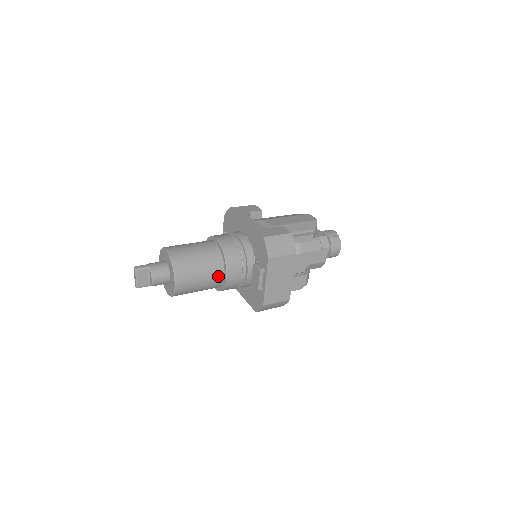
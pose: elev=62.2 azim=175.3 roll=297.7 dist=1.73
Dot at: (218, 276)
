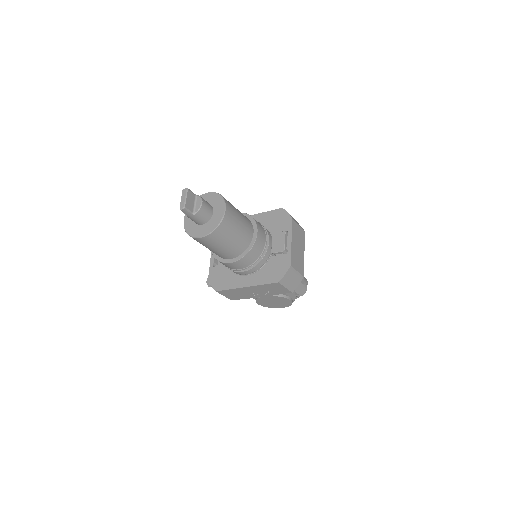
Dot at: (250, 230)
